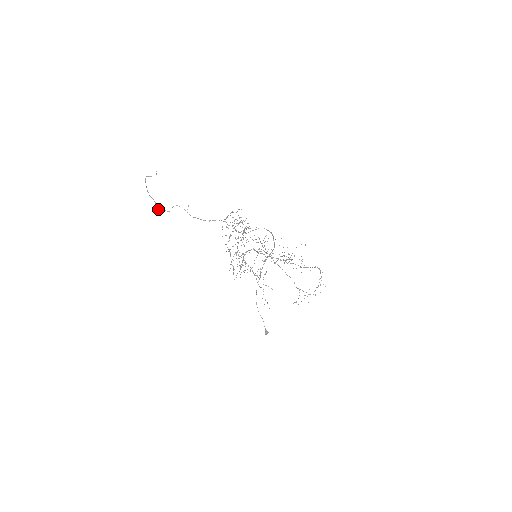
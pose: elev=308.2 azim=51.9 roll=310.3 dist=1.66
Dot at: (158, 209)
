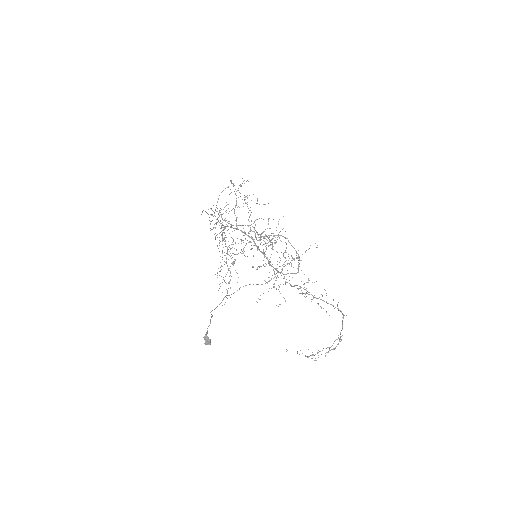
Dot at: (201, 214)
